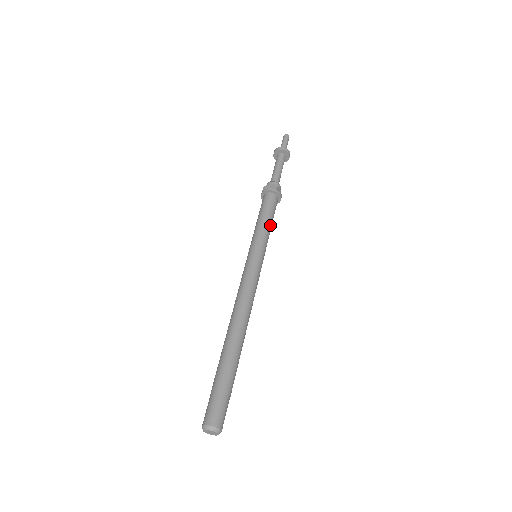
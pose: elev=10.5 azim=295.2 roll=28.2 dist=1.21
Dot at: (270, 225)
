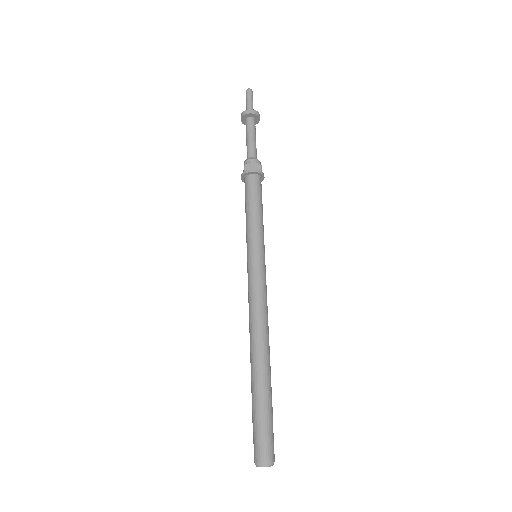
Dot at: occluded
